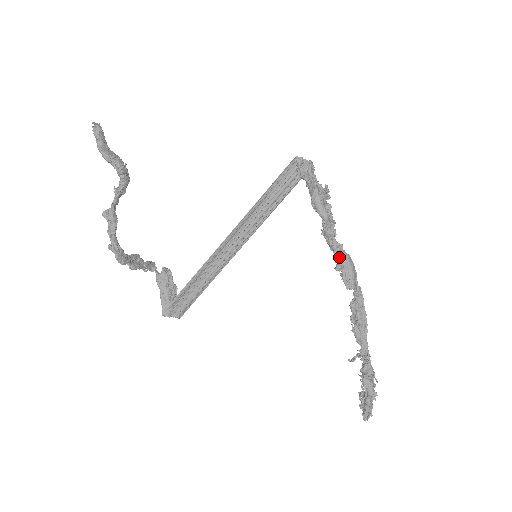
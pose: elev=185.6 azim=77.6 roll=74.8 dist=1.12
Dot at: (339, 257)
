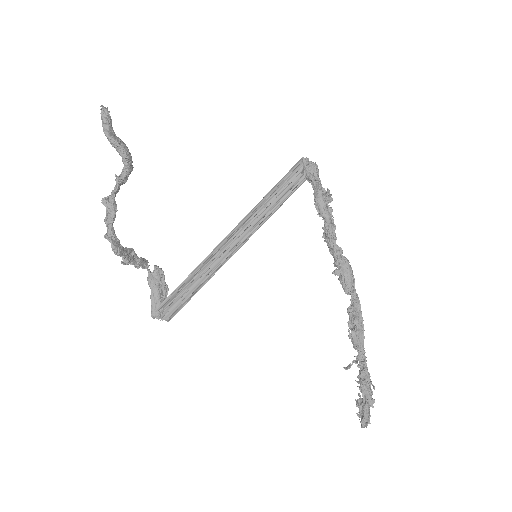
Dot at: (339, 261)
